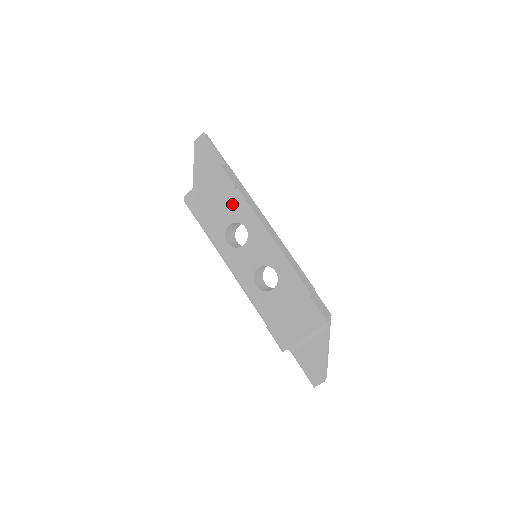
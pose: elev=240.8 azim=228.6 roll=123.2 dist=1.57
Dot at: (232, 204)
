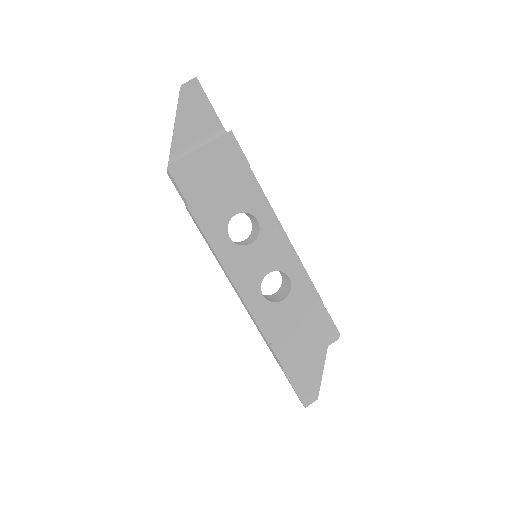
Dot at: (243, 187)
